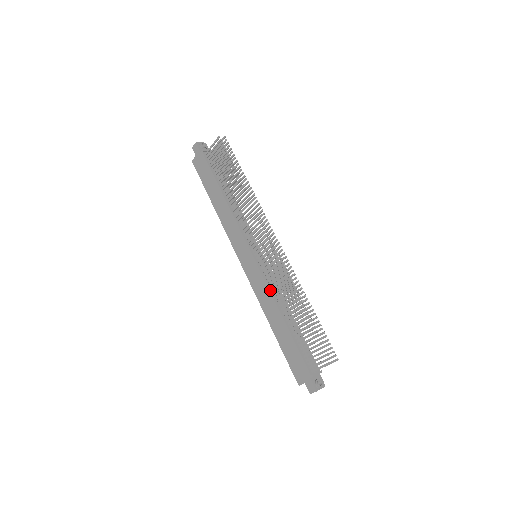
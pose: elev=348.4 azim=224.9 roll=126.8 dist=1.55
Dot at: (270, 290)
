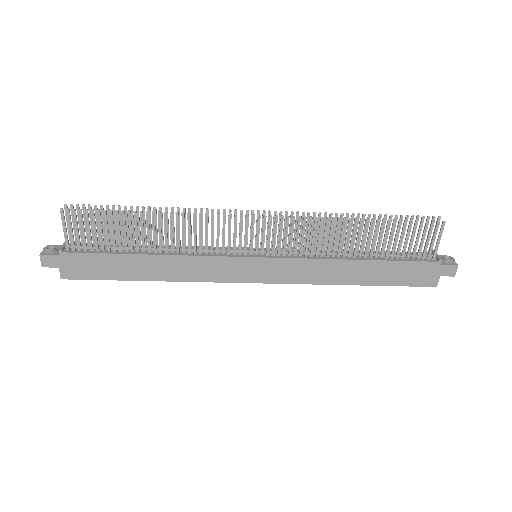
Dot at: (313, 258)
